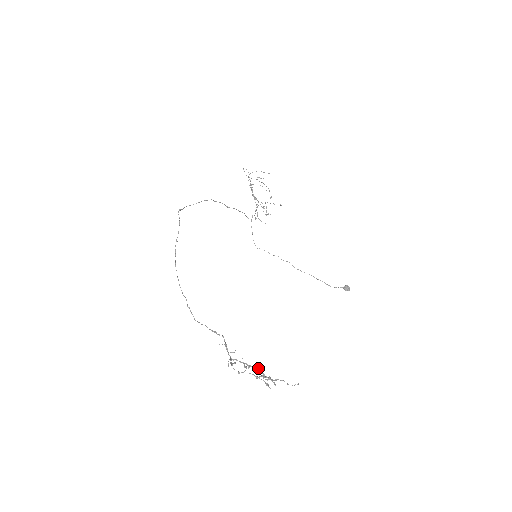
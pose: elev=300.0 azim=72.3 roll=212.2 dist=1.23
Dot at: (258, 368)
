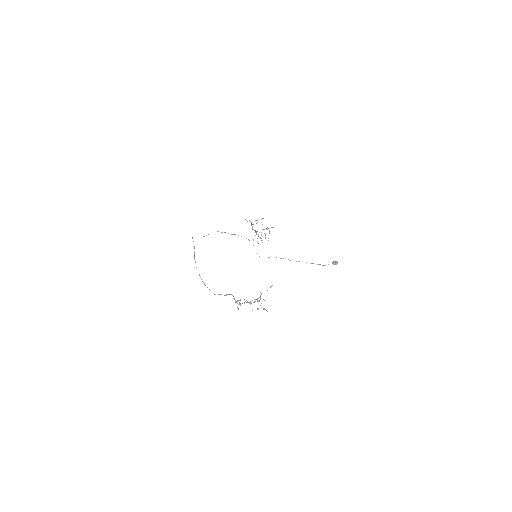
Dot at: (255, 299)
